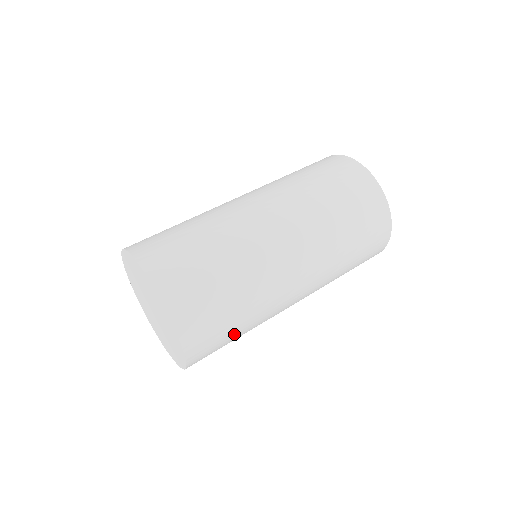
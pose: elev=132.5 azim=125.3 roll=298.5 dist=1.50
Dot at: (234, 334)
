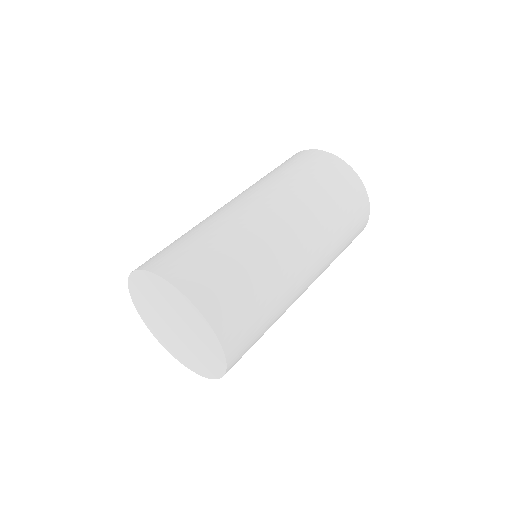
Dot at: occluded
